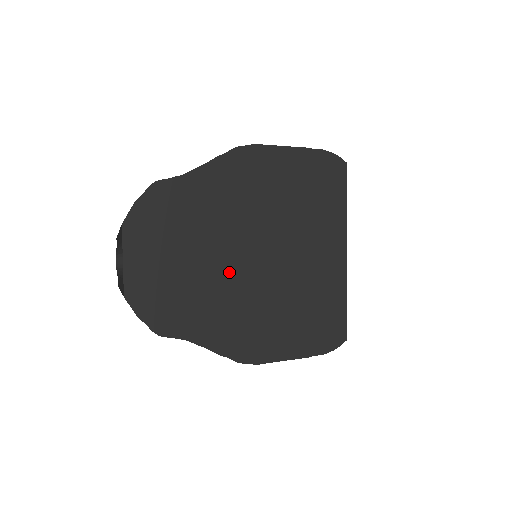
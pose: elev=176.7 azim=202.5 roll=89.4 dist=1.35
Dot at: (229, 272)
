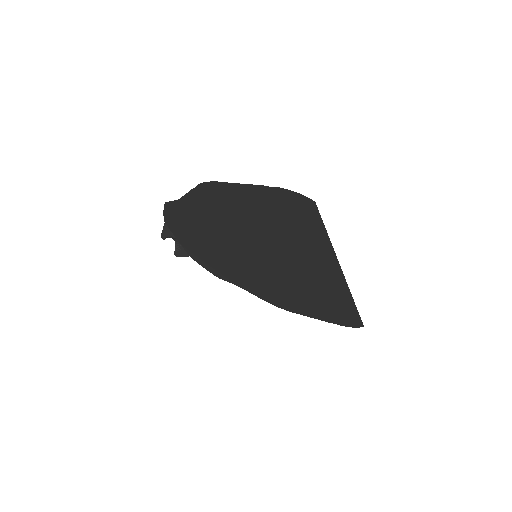
Dot at: (242, 260)
